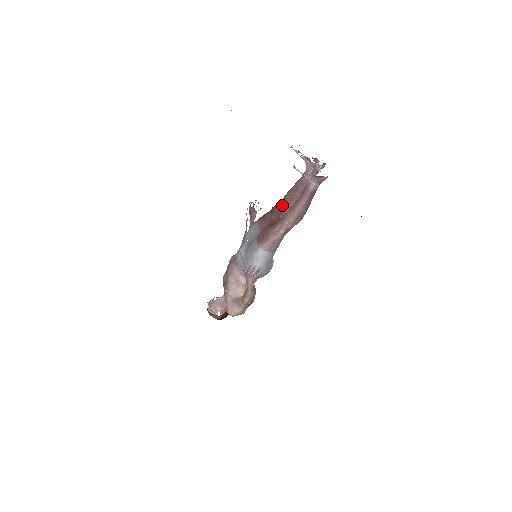
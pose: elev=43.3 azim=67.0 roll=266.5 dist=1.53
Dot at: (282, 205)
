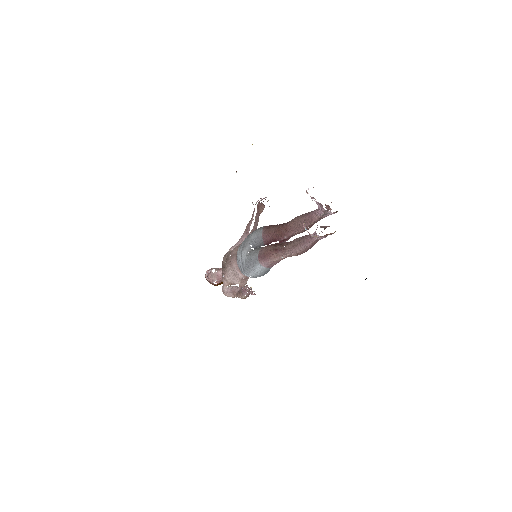
Dot at: (288, 228)
